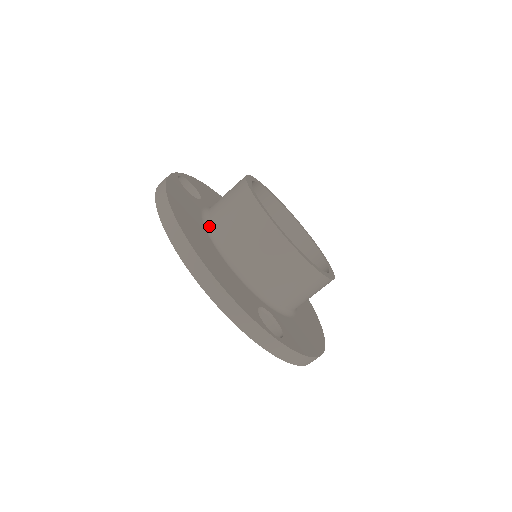
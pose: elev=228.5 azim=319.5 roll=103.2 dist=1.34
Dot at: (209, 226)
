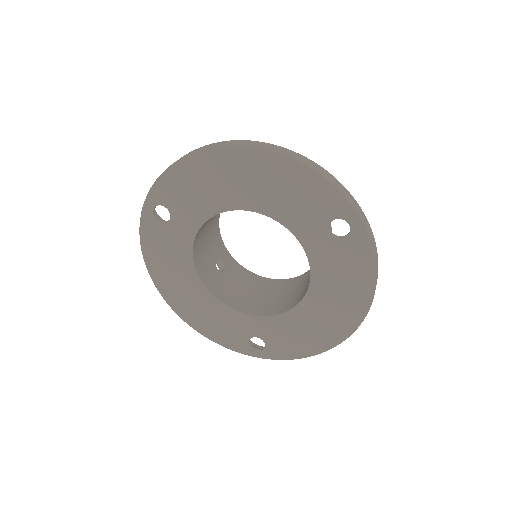
Dot at: occluded
